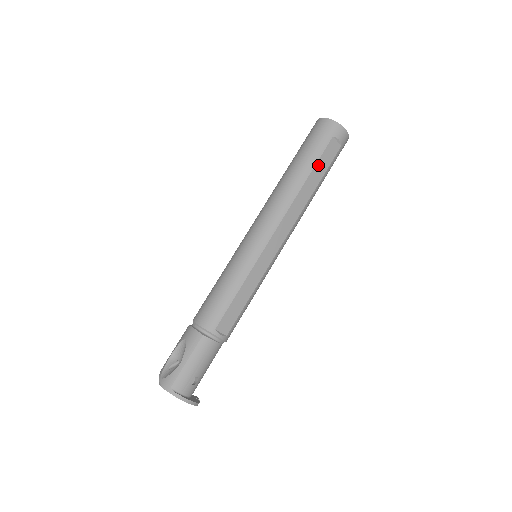
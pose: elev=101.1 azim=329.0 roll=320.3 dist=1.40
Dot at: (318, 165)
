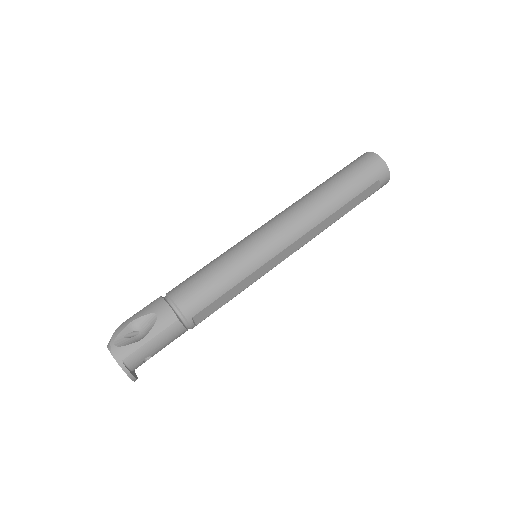
Dot at: (354, 200)
